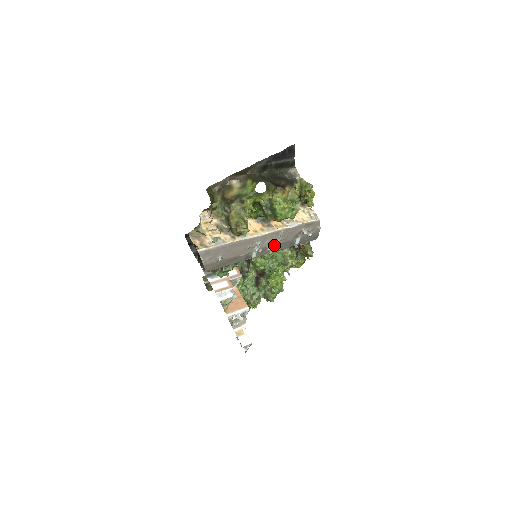
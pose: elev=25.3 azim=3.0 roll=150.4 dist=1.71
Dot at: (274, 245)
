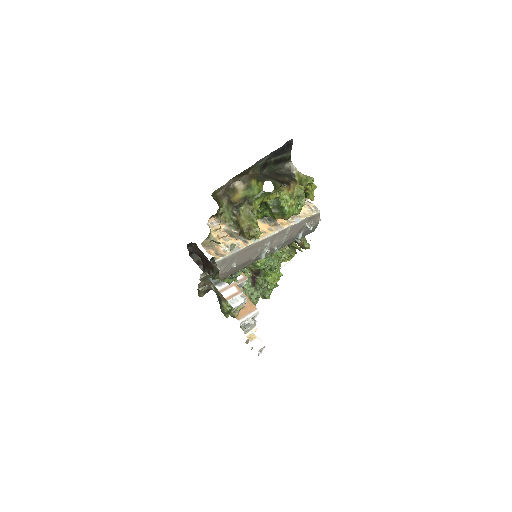
Dot at: (280, 243)
